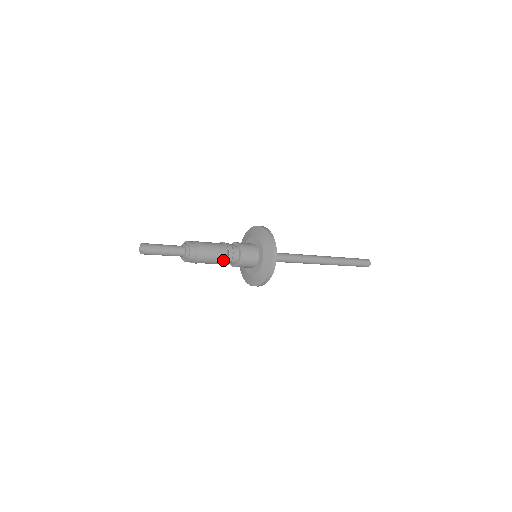
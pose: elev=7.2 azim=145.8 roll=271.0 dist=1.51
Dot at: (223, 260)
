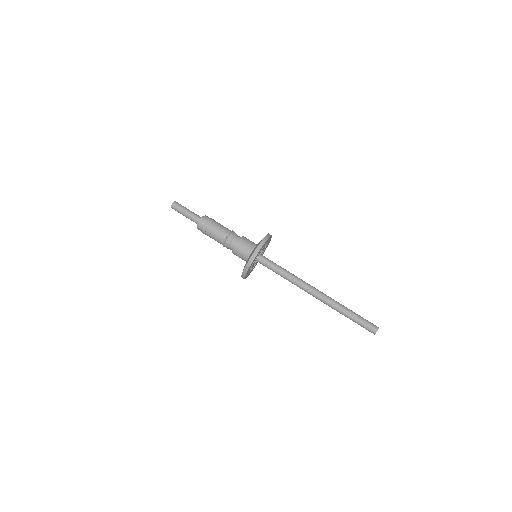
Dot at: (222, 242)
